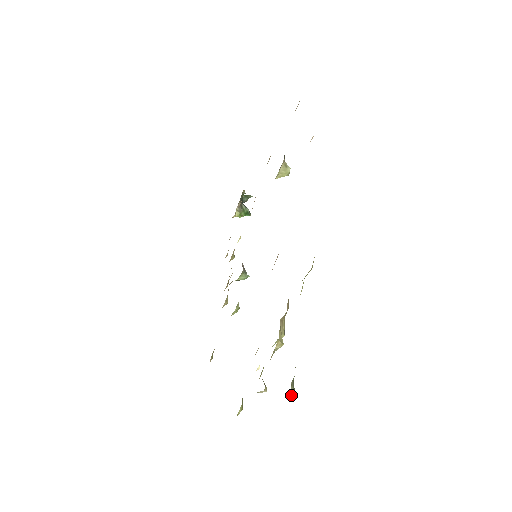
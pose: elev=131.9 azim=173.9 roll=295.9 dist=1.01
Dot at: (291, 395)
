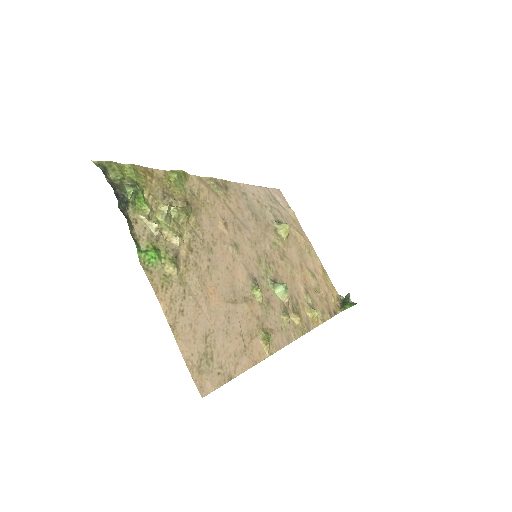
Dot at: (128, 188)
